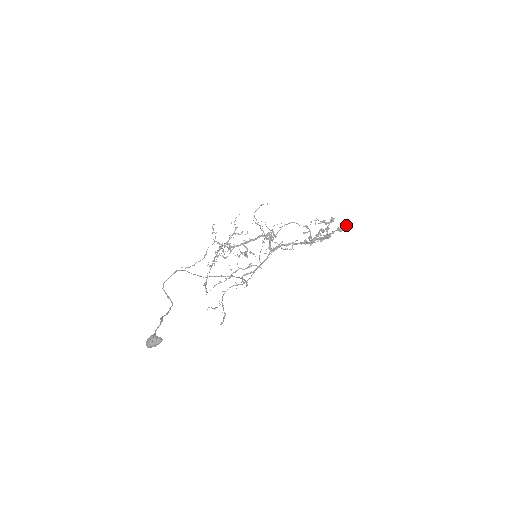
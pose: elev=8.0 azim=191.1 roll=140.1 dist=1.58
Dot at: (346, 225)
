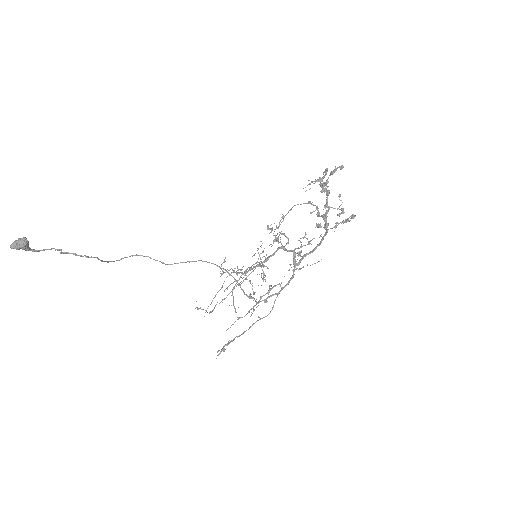
Dot at: (341, 167)
